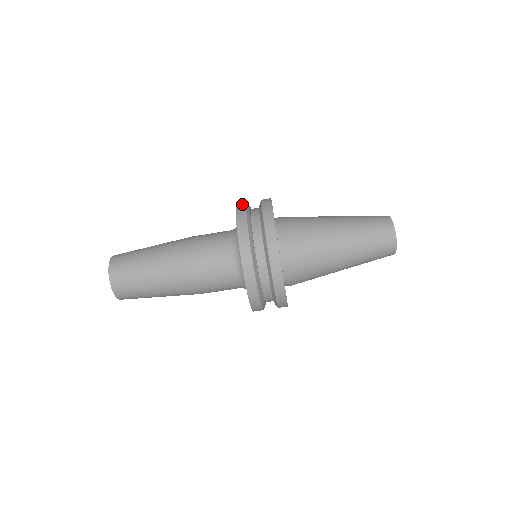
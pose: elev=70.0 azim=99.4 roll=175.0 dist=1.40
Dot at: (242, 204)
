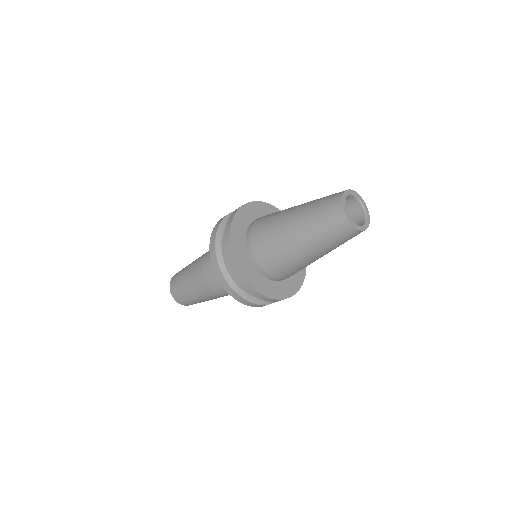
Dot at: (213, 239)
